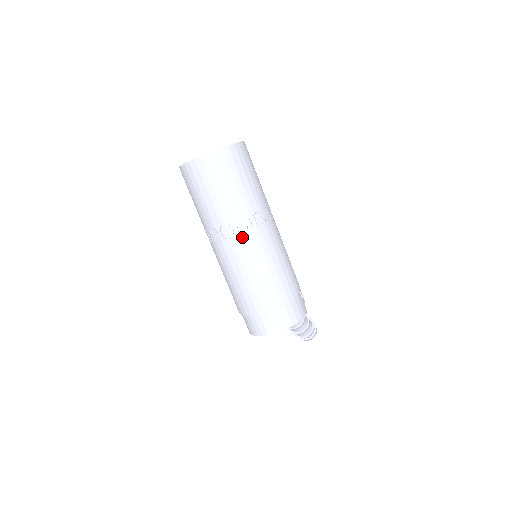
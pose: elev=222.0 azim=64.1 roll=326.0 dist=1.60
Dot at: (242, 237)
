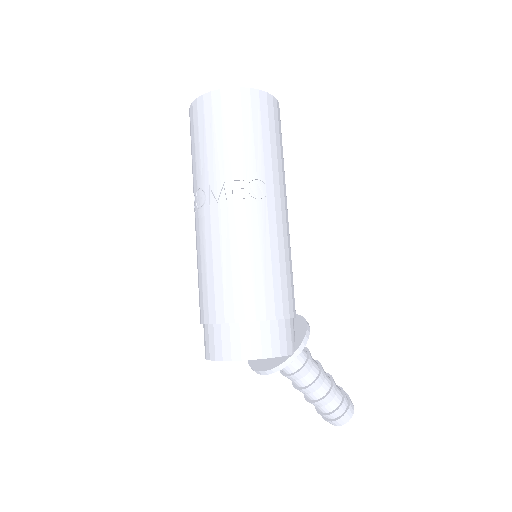
Dot at: (211, 209)
